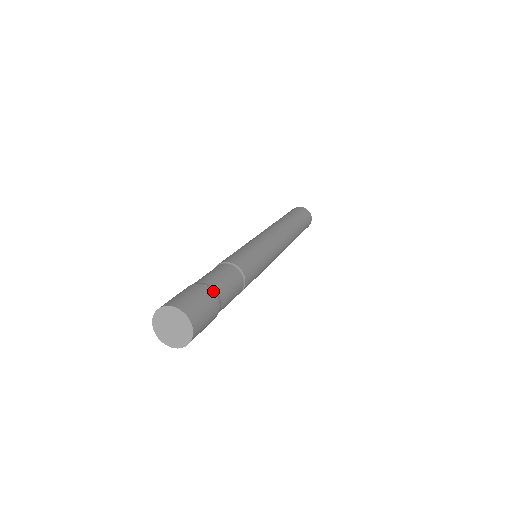
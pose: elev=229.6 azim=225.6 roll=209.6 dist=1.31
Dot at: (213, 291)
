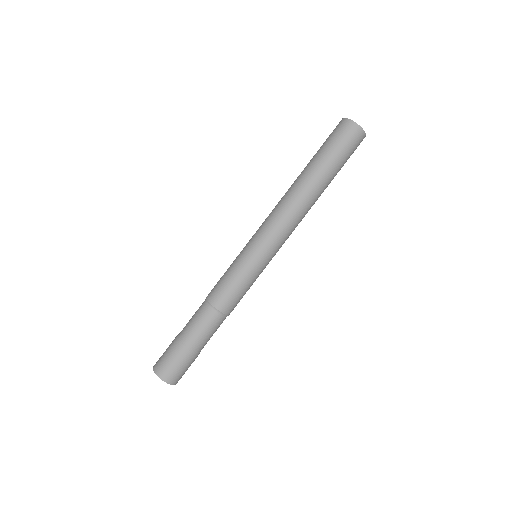
Dot at: (185, 348)
